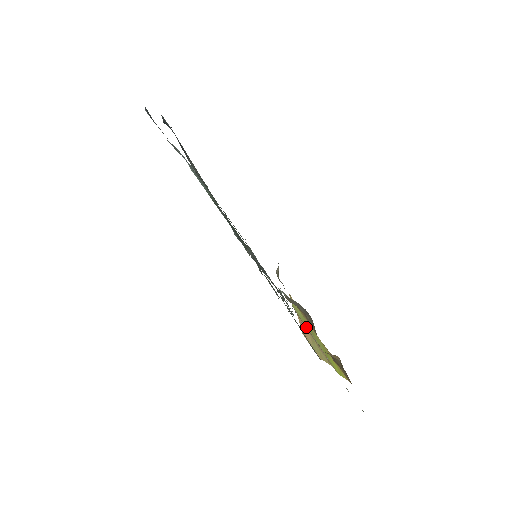
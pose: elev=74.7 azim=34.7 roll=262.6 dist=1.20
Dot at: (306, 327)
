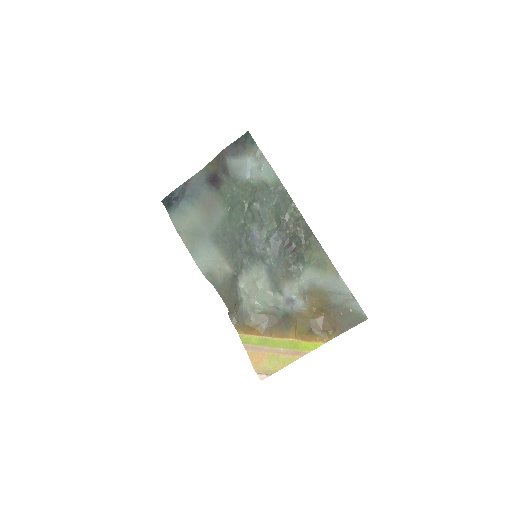
Dot at: (264, 347)
